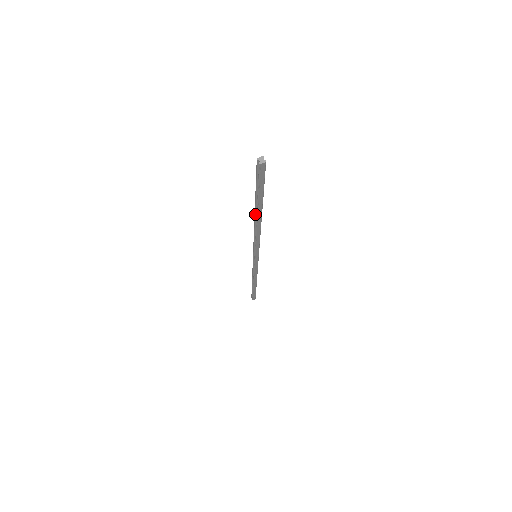
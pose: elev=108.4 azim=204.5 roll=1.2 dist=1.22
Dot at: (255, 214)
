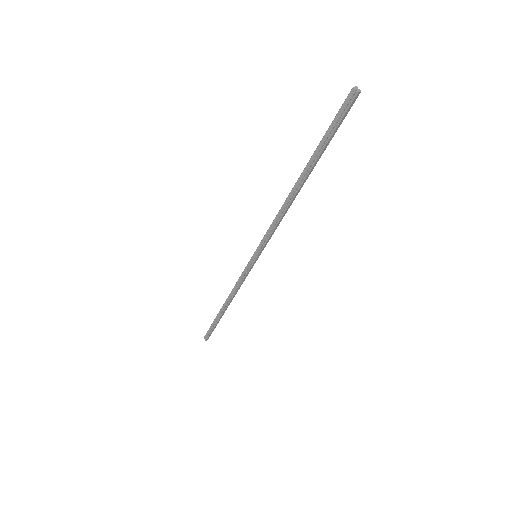
Dot at: (299, 180)
